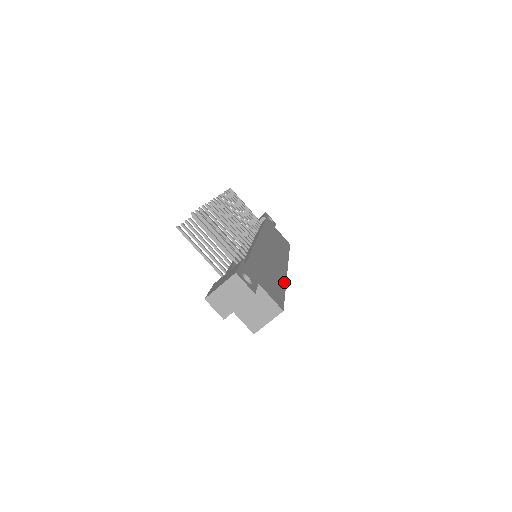
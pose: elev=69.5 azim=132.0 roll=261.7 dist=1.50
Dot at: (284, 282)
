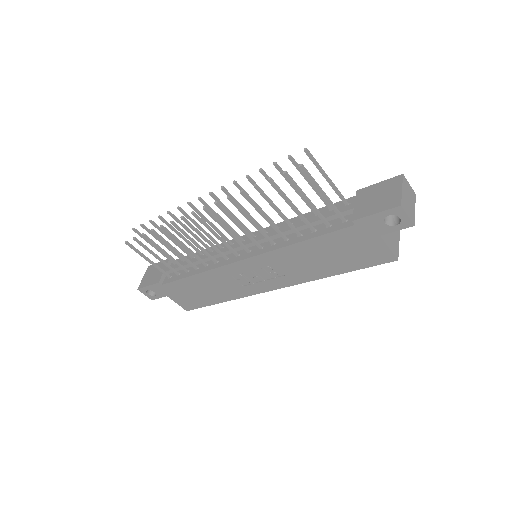
Dot at: occluded
